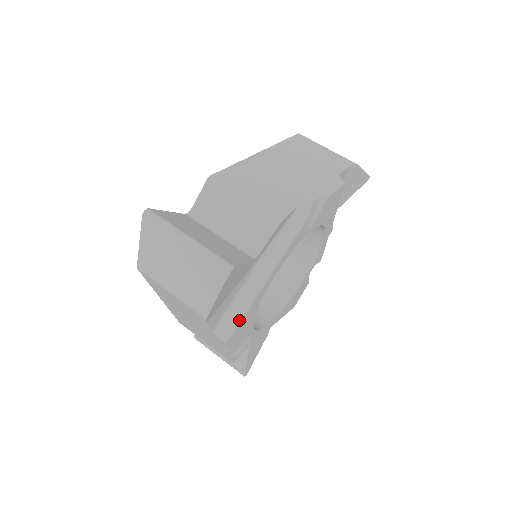
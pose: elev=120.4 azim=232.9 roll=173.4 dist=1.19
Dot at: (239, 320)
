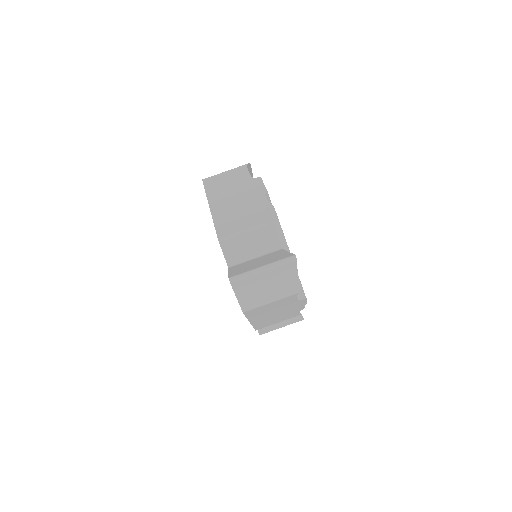
Dot at: (300, 283)
